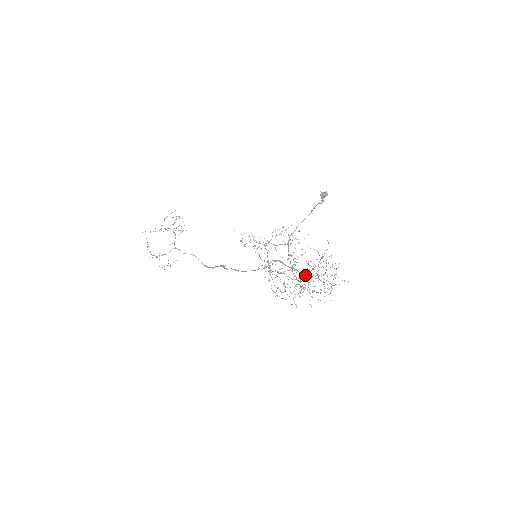
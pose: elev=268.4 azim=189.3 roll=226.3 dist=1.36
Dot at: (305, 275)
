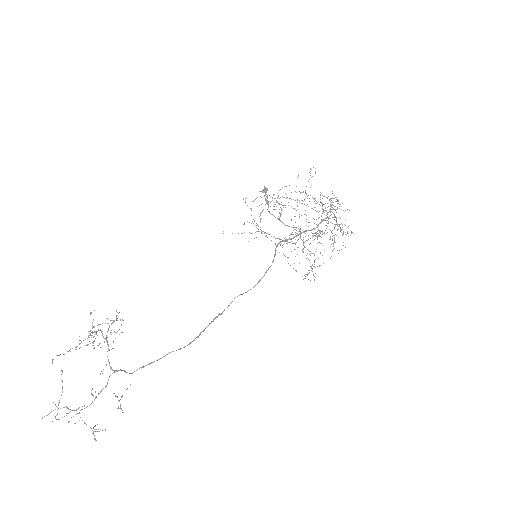
Dot at: (319, 223)
